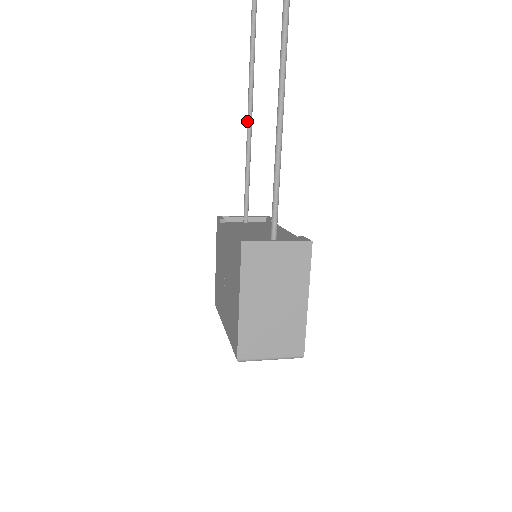
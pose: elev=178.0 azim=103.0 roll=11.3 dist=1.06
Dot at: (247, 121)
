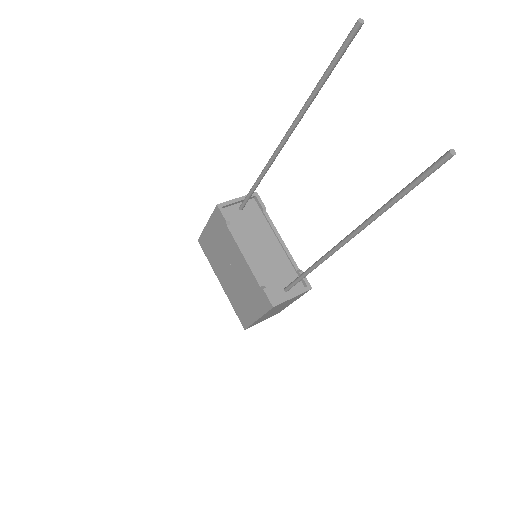
Dot at: (270, 160)
